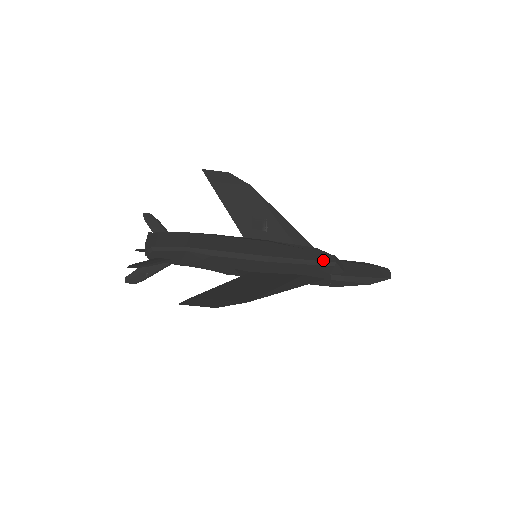
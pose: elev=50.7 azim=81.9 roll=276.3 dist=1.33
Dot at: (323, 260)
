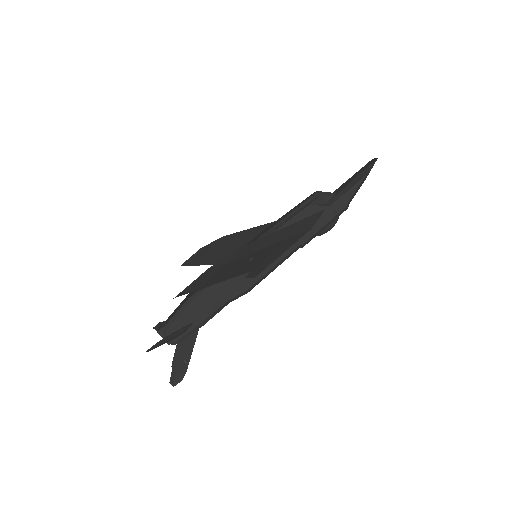
Dot at: (306, 200)
